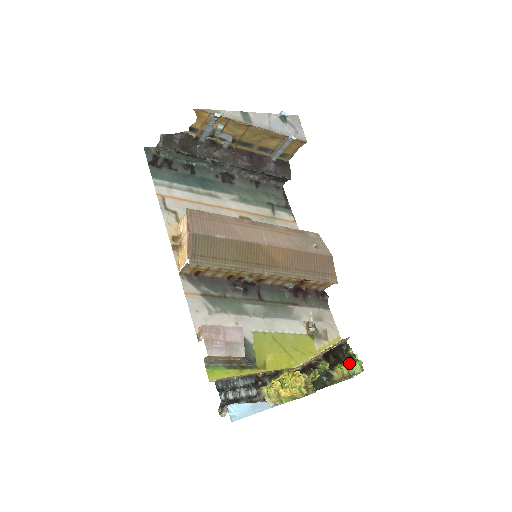
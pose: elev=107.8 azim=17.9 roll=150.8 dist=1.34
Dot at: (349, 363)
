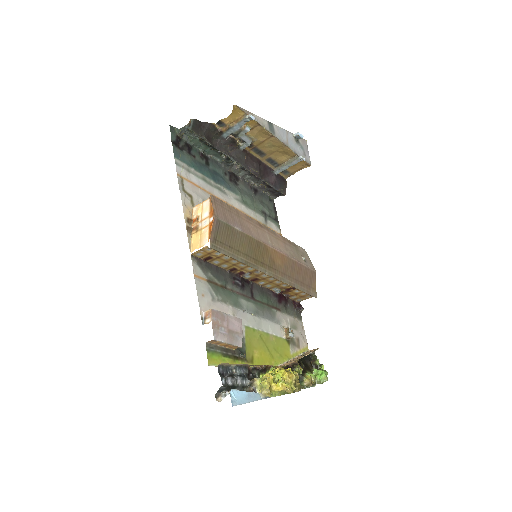
Dot at: (316, 372)
